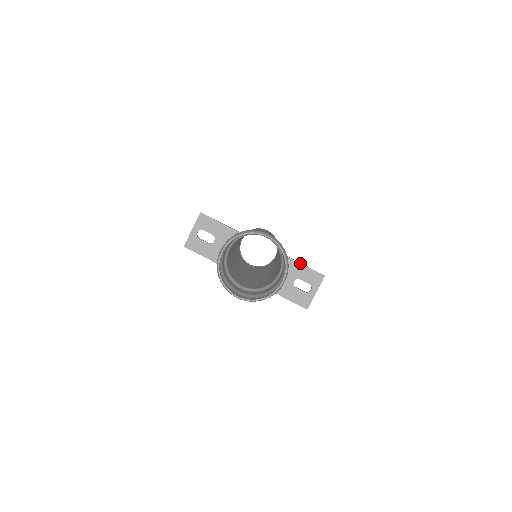
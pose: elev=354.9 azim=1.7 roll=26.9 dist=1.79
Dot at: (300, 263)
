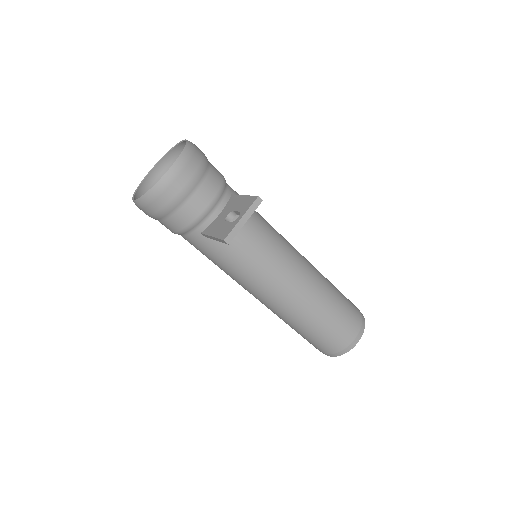
Dot at: (242, 195)
